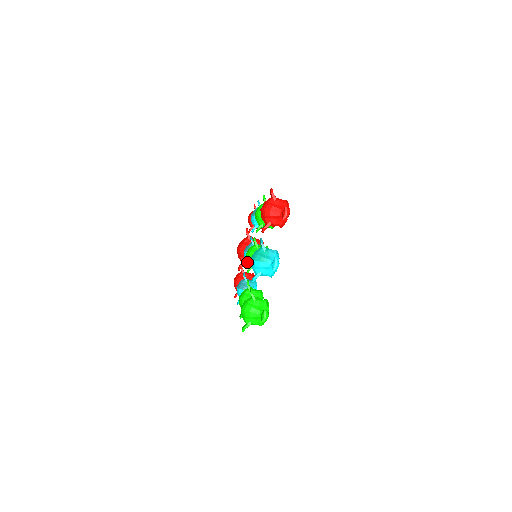
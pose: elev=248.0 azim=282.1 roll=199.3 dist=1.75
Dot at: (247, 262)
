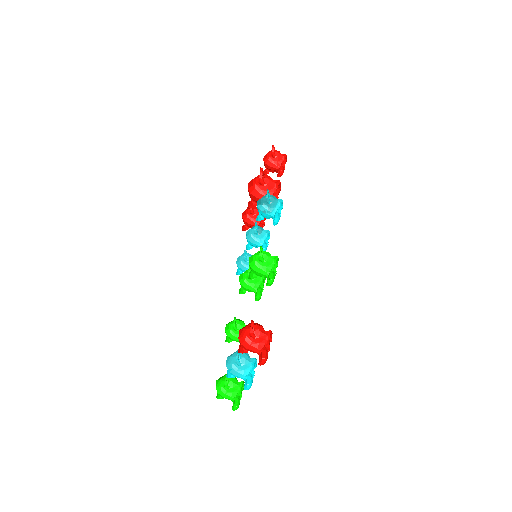
Dot at: (249, 245)
